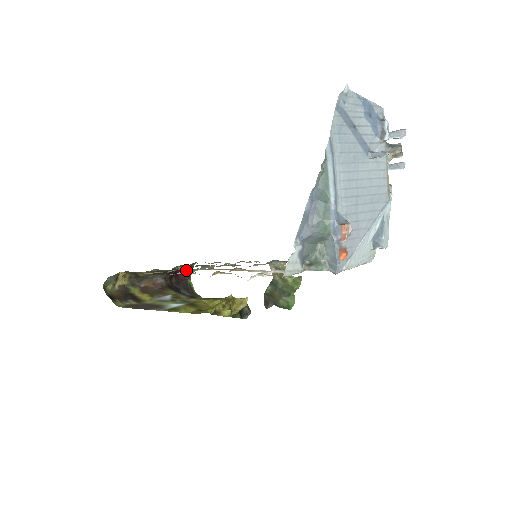
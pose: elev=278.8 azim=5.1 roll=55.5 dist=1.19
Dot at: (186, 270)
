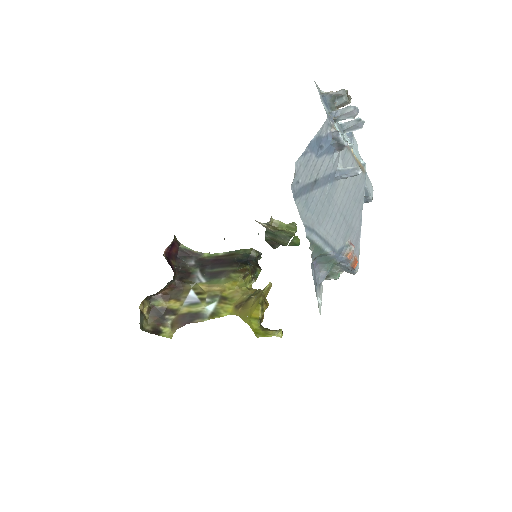
Dot at: occluded
